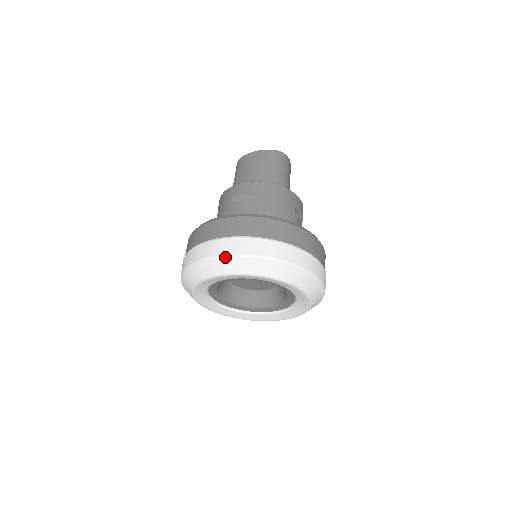
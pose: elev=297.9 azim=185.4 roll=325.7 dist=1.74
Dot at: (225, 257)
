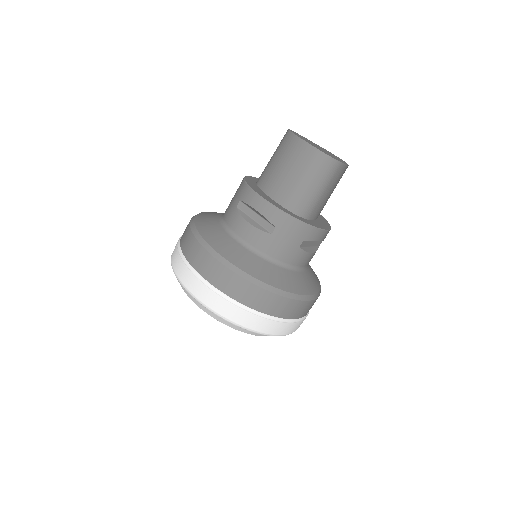
Dot at: (184, 288)
